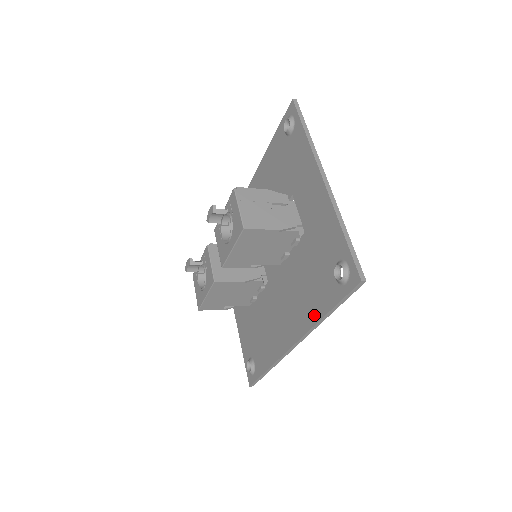
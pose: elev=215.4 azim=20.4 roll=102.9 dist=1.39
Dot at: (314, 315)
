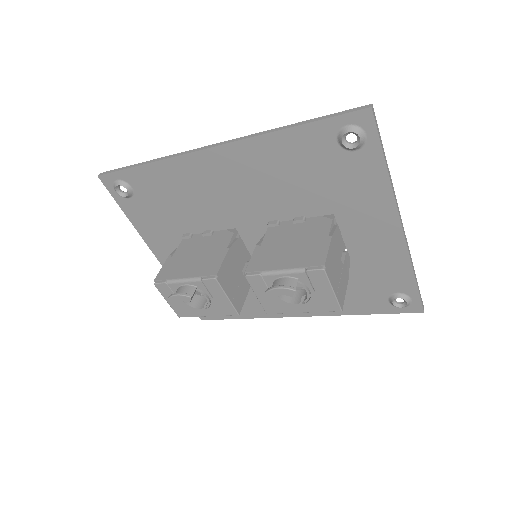
Dot at: (344, 310)
